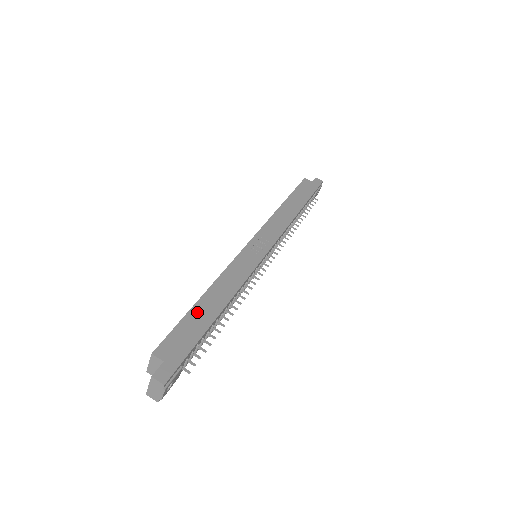
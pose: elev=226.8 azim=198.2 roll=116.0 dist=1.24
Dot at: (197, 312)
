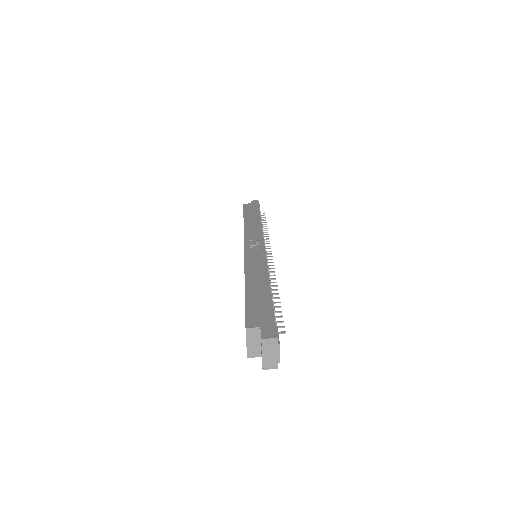
Dot at: (252, 293)
